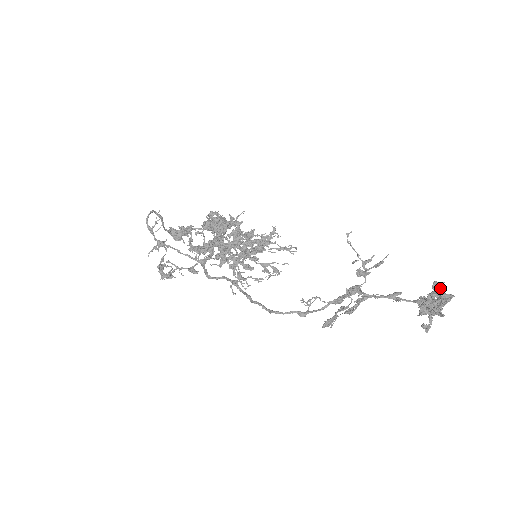
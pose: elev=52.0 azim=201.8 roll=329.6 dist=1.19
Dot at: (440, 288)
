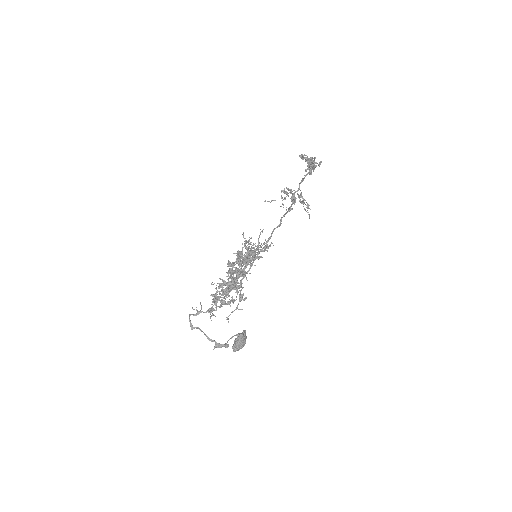
Dot at: (300, 156)
